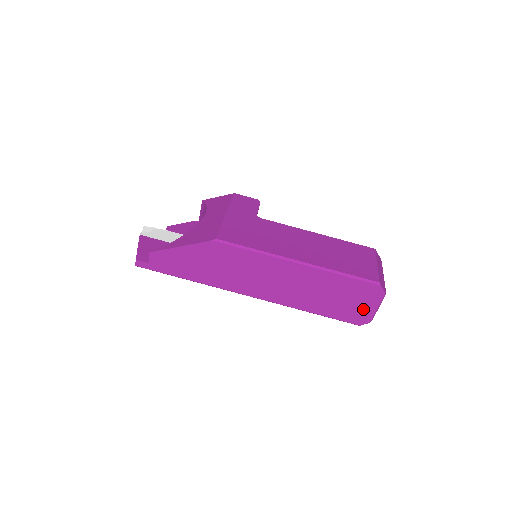
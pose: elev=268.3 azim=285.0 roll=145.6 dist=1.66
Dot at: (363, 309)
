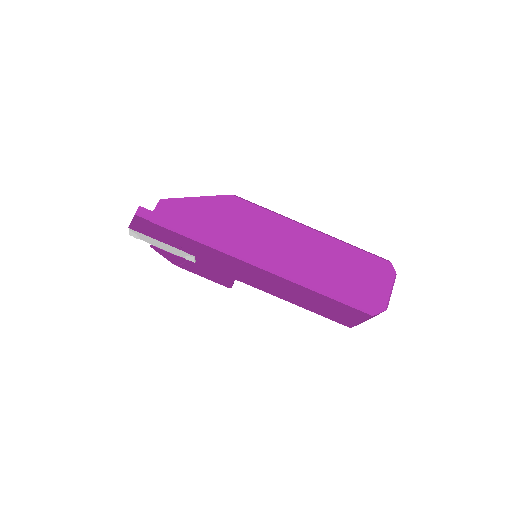
Dot at: (377, 291)
